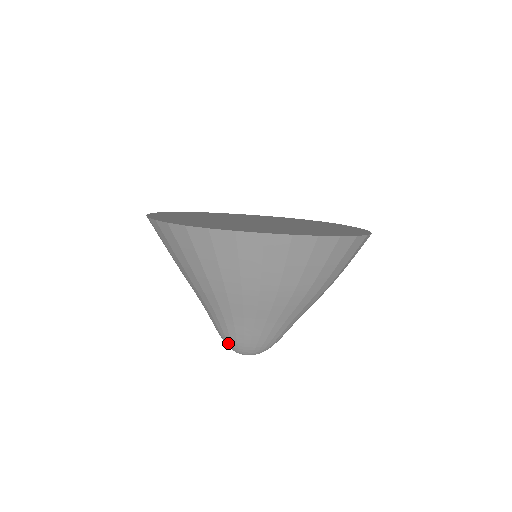
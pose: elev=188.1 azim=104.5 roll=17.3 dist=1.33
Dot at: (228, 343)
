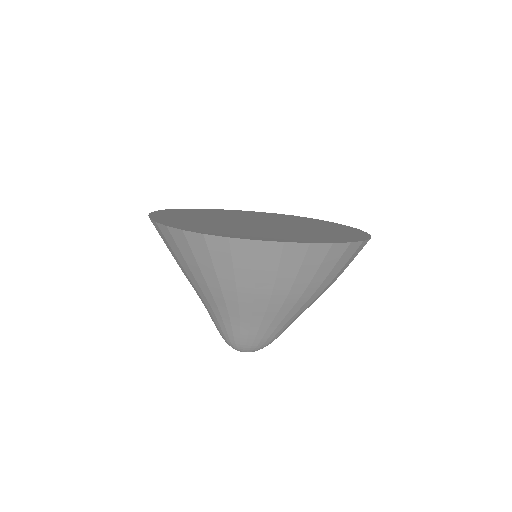
Dot at: (230, 342)
